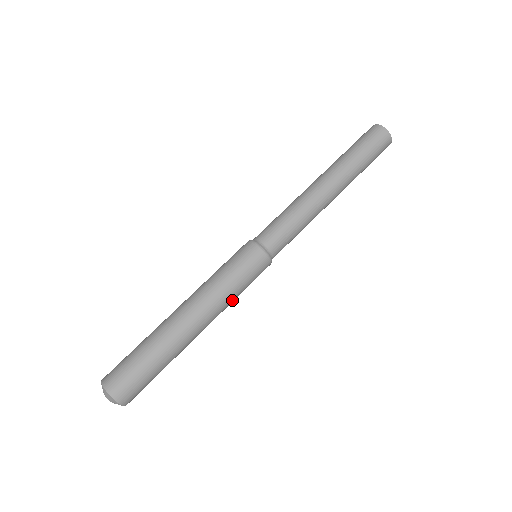
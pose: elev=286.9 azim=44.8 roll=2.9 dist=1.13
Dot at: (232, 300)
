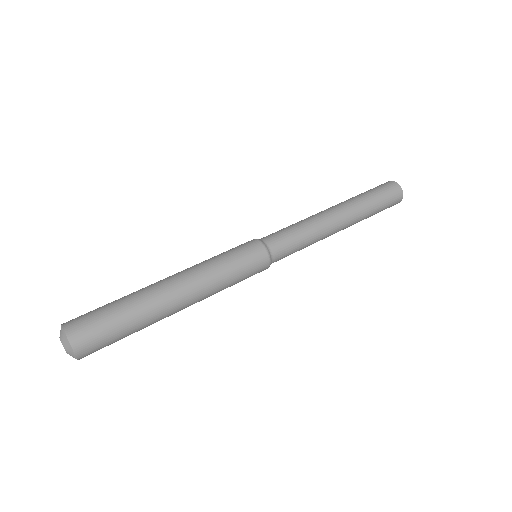
Dot at: (217, 271)
